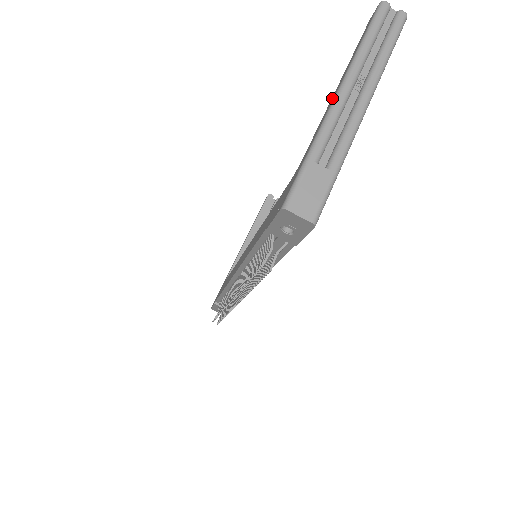
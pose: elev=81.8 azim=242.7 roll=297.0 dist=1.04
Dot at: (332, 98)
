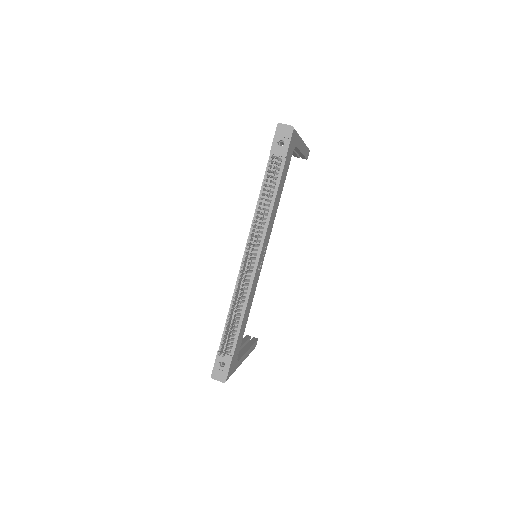
Dot at: occluded
